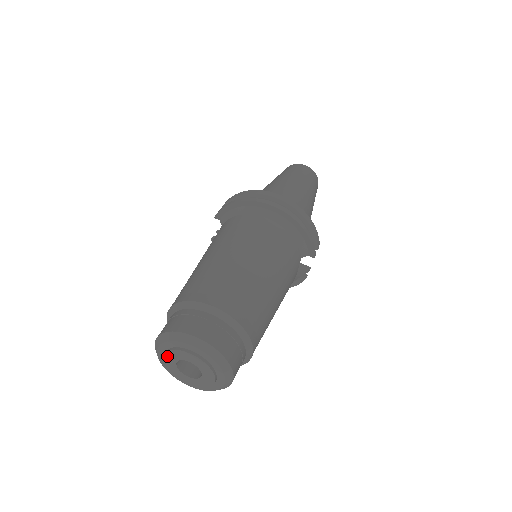
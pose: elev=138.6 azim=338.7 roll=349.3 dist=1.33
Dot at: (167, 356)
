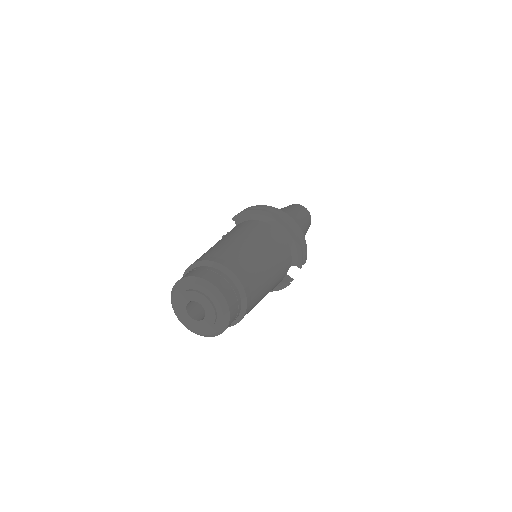
Dot at: (182, 296)
